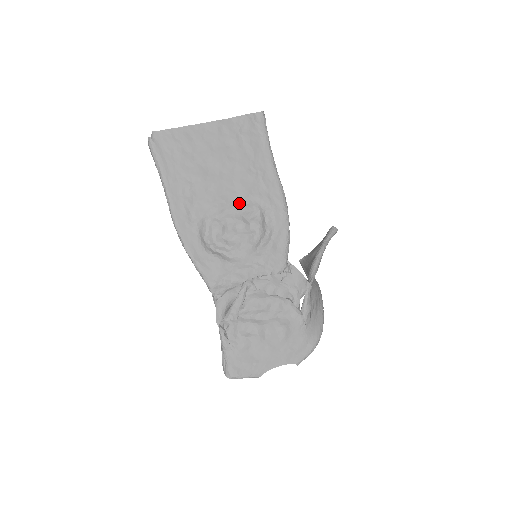
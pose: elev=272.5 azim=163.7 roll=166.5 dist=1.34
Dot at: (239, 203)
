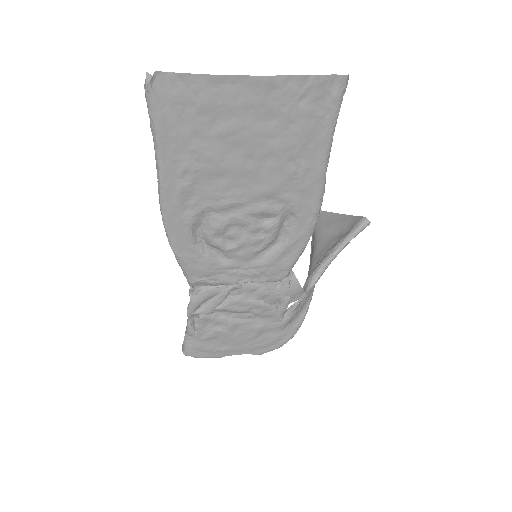
Dot at: (257, 201)
